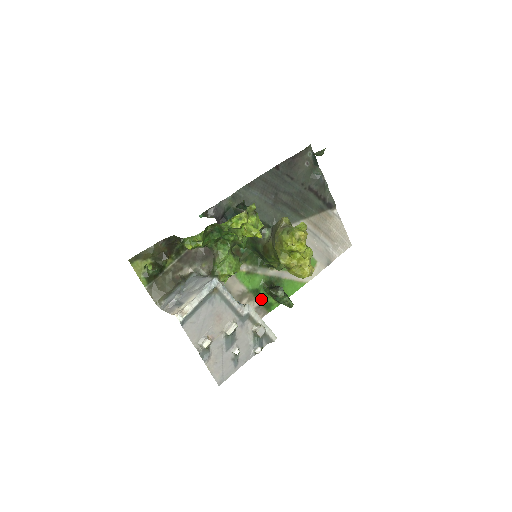
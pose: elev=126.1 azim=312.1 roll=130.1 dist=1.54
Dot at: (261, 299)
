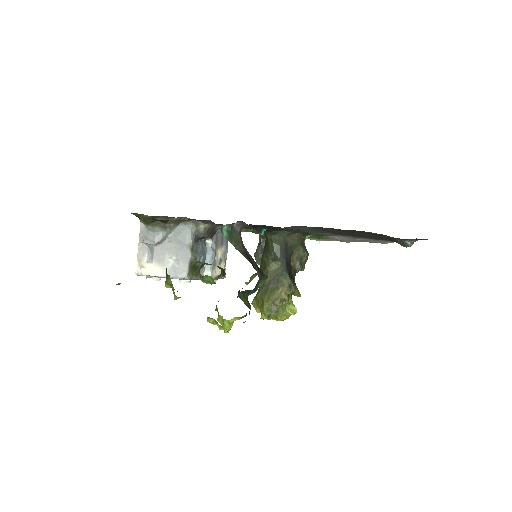
Dot at: (253, 232)
